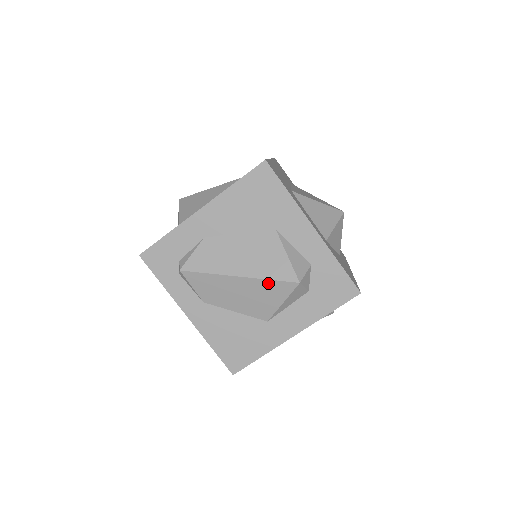
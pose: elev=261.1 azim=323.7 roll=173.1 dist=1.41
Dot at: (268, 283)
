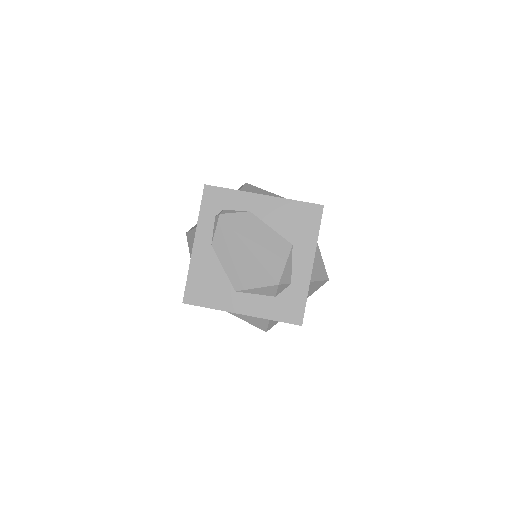
Dot at: (261, 268)
